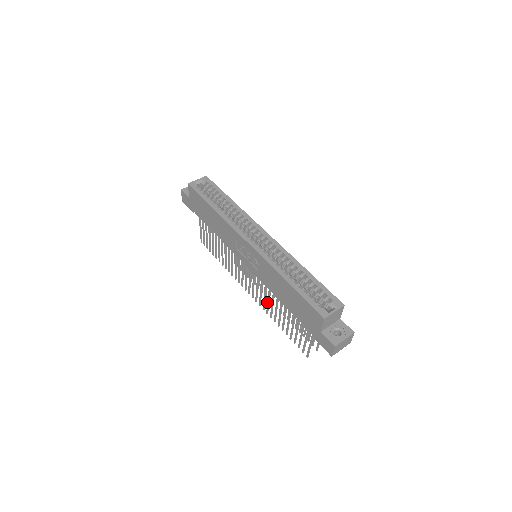
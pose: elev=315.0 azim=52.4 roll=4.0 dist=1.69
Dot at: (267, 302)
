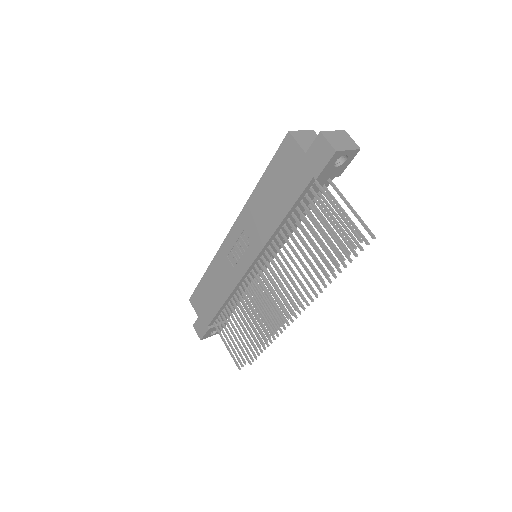
Dot at: occluded
